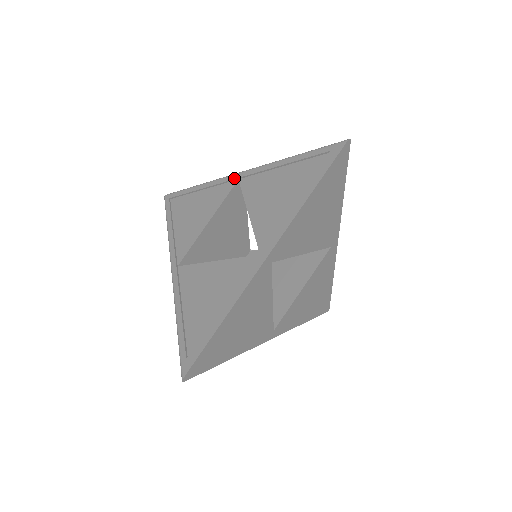
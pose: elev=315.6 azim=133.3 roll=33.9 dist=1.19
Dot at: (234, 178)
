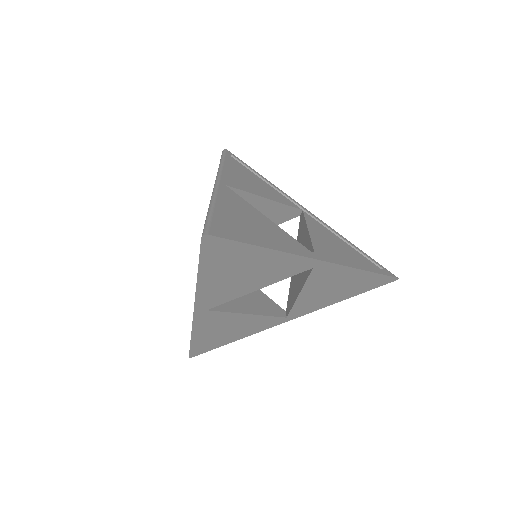
Dot at: occluded
